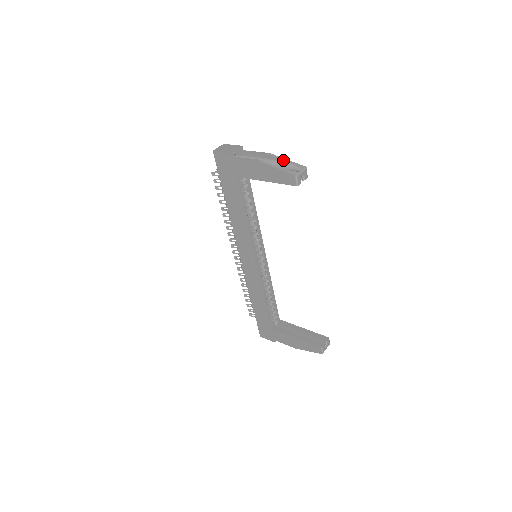
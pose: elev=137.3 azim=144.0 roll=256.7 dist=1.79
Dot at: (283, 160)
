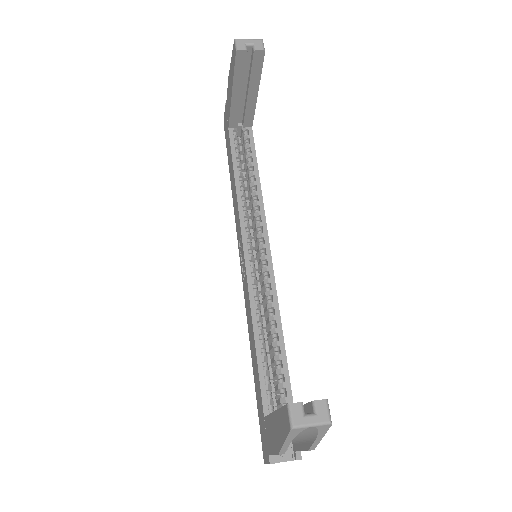
Dot at: occluded
